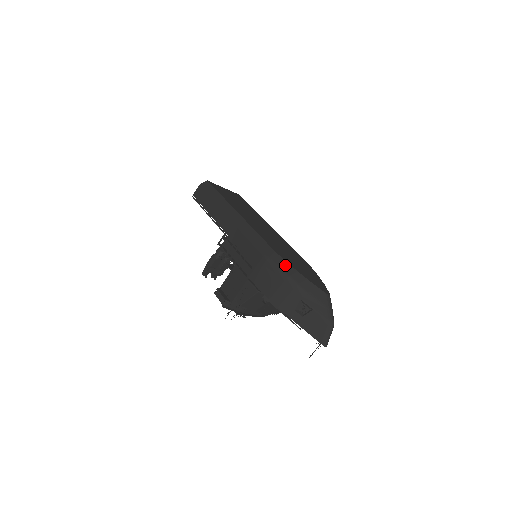
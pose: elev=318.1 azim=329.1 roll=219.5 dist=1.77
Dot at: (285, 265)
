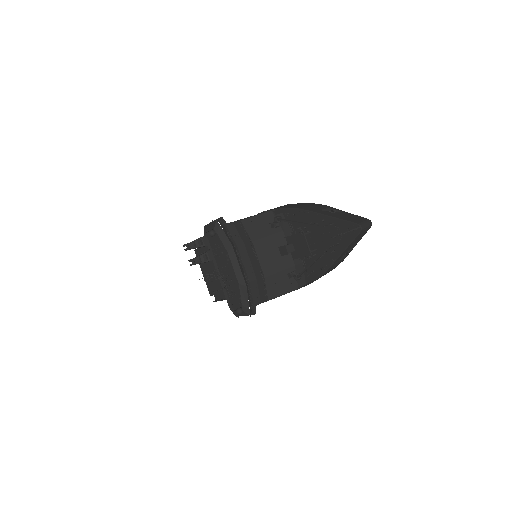
Dot at: occluded
